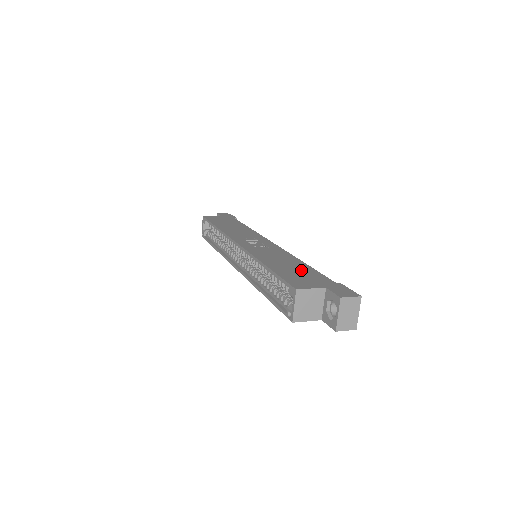
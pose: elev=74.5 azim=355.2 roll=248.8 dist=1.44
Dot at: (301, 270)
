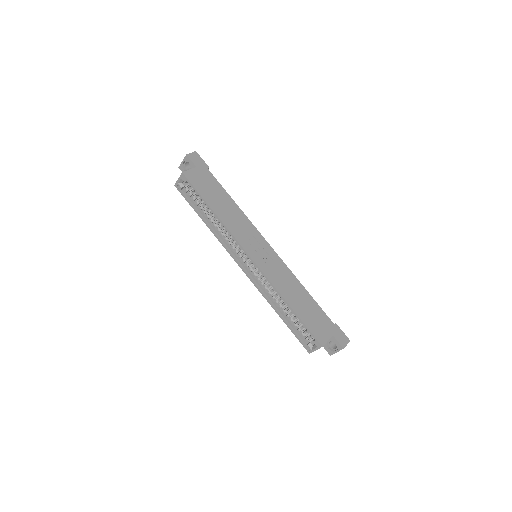
Dot at: (311, 308)
